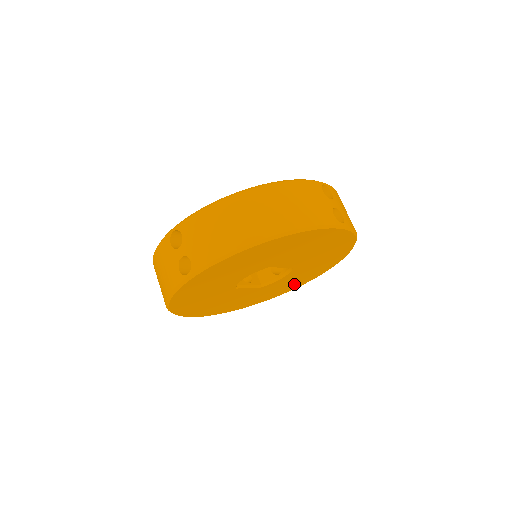
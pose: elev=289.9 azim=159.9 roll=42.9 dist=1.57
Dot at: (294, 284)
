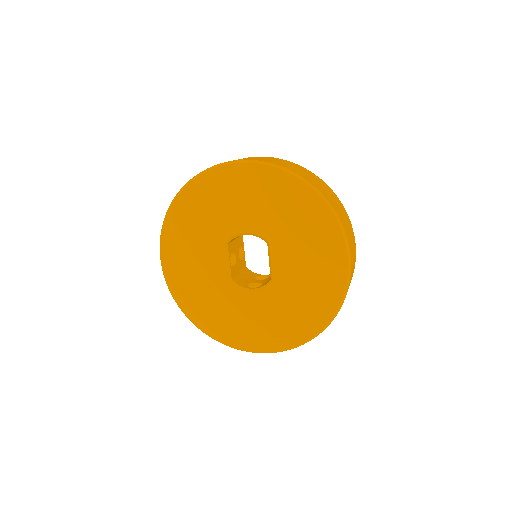
Dot at: (239, 332)
